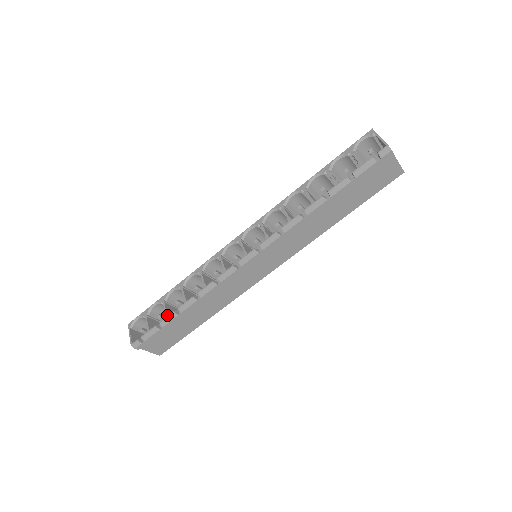
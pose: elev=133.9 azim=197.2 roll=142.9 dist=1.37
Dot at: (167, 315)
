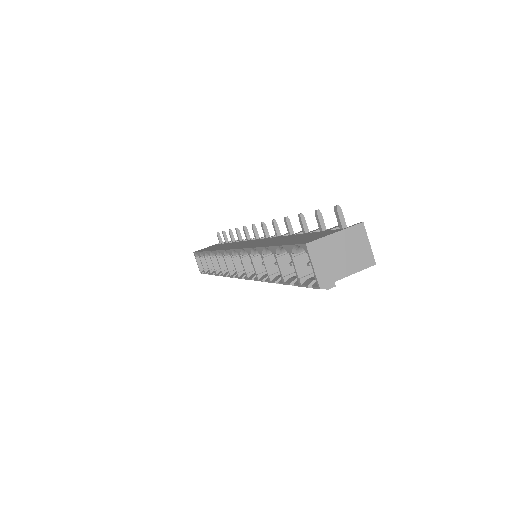
Dot at: (210, 273)
